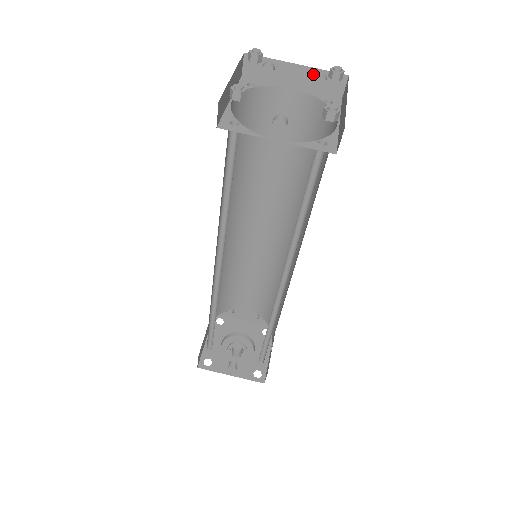
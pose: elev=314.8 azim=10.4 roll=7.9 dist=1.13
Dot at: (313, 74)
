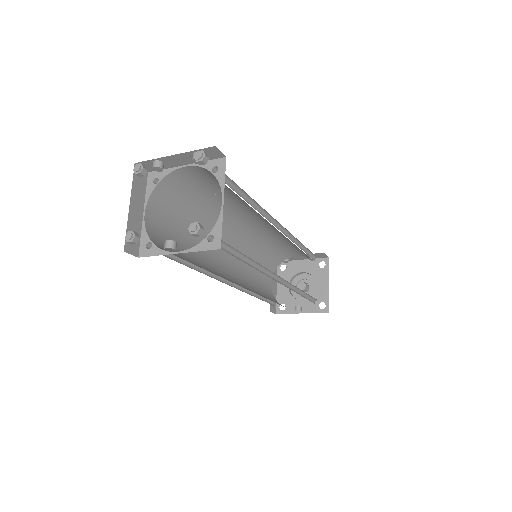
Dot at: (191, 155)
